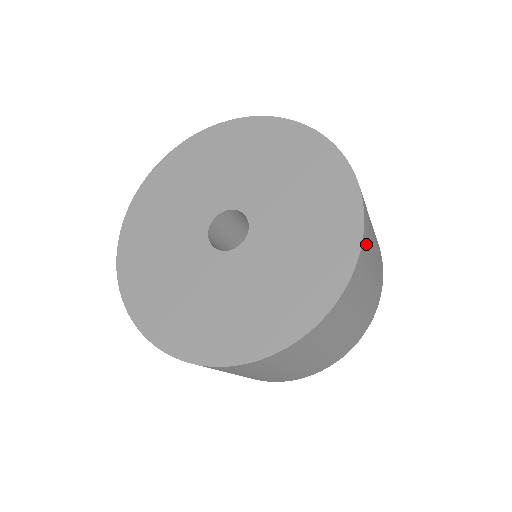
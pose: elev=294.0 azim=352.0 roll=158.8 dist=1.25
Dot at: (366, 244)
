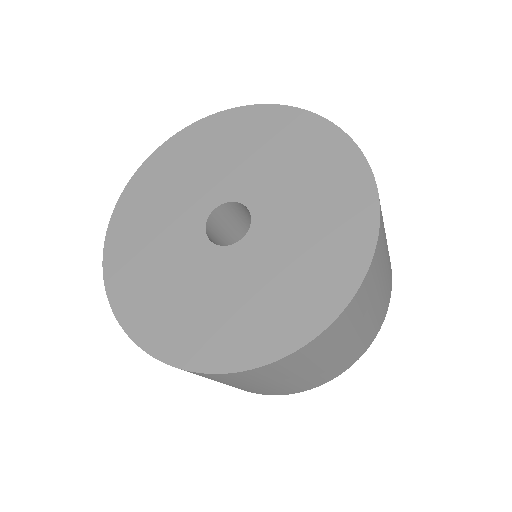
Dot at: (357, 304)
